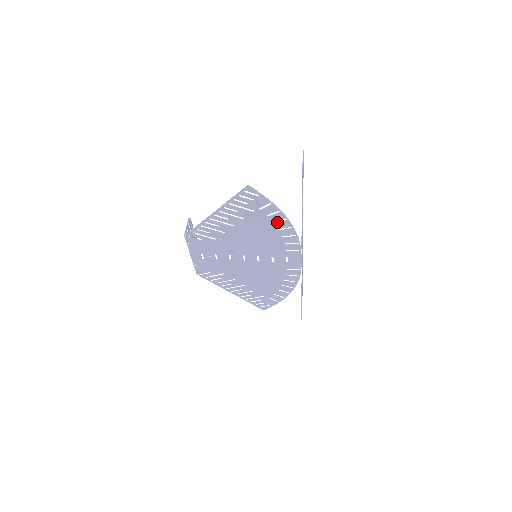
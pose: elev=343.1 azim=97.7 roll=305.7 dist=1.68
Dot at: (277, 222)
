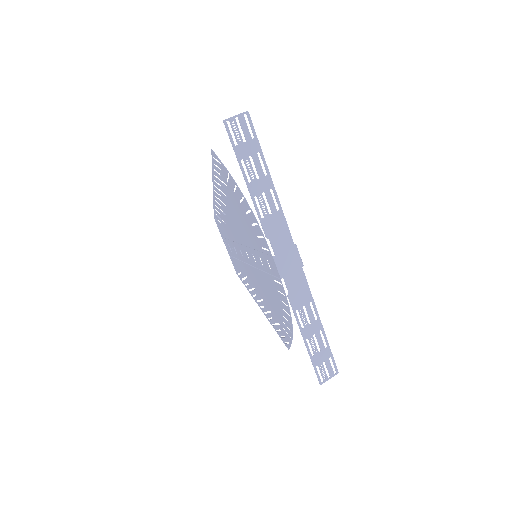
Dot at: (242, 202)
